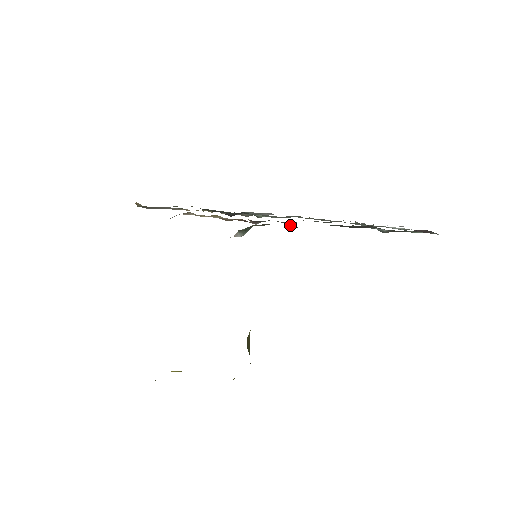
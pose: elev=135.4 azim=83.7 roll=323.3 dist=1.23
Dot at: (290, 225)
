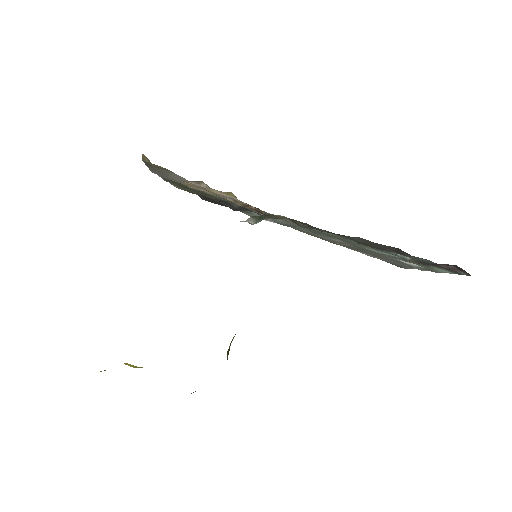
Dot at: (310, 225)
